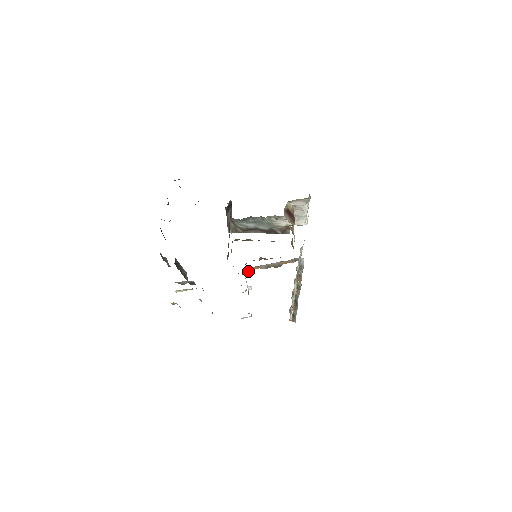
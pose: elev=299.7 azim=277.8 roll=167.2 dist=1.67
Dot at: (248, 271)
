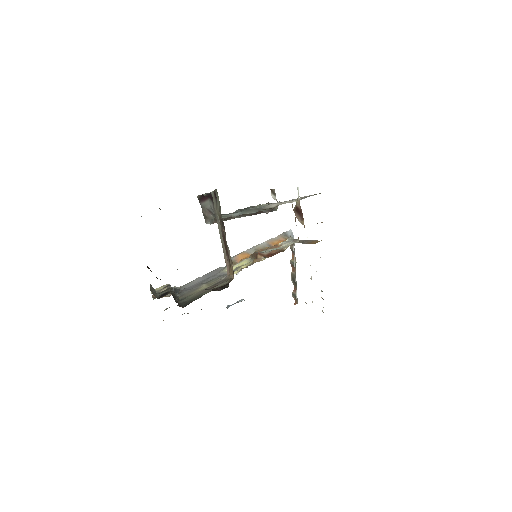
Dot at: (238, 262)
